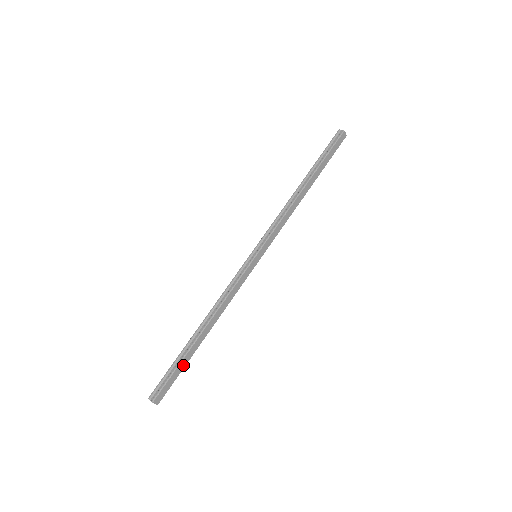
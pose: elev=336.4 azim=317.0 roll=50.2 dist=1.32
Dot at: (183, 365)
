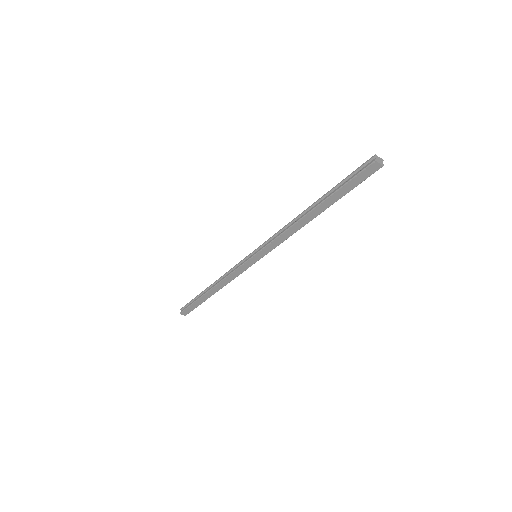
Dot at: (198, 303)
